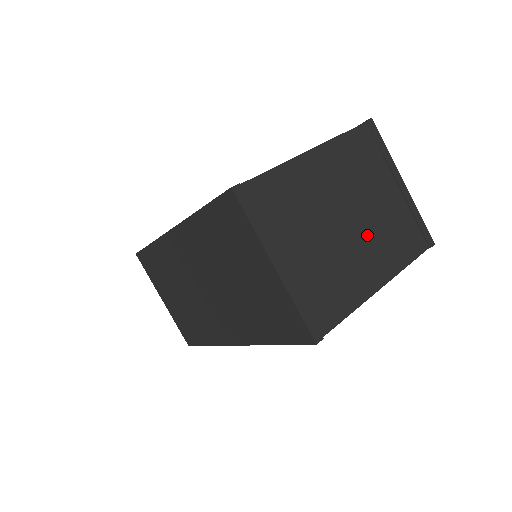
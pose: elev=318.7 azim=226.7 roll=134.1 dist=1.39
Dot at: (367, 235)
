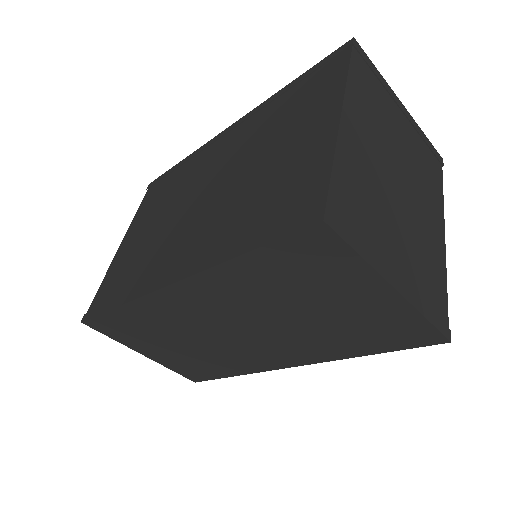
Dot at: (415, 187)
